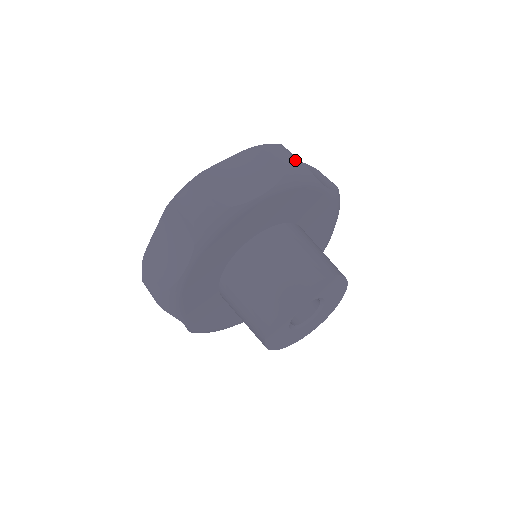
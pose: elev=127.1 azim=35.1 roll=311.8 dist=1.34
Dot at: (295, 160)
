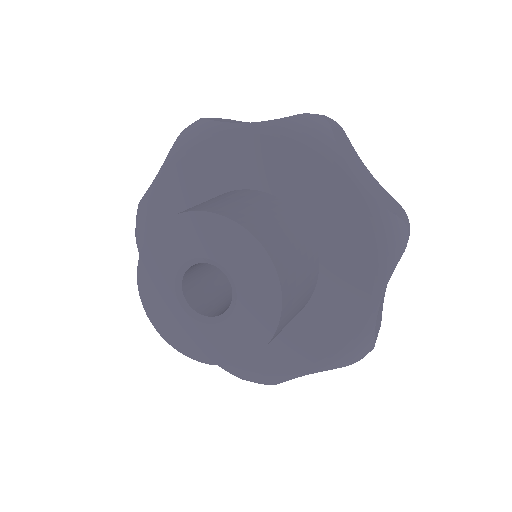
Dot at: (196, 121)
